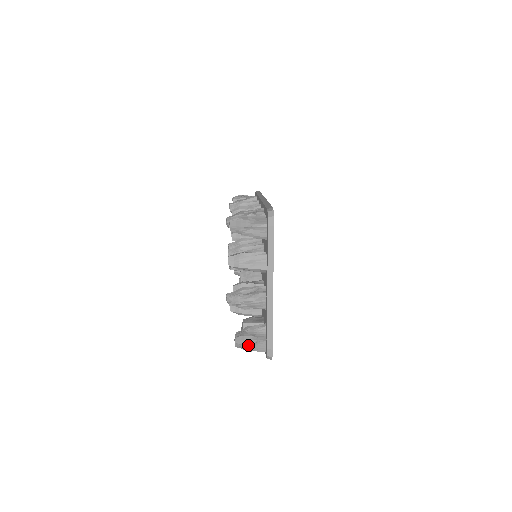
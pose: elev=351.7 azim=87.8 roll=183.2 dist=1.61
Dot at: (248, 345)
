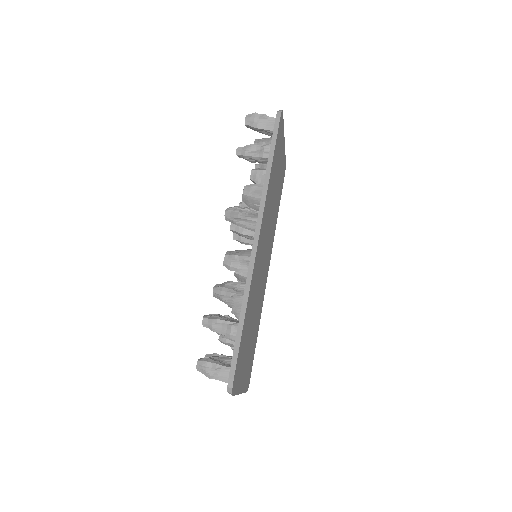
Dot at: occluded
